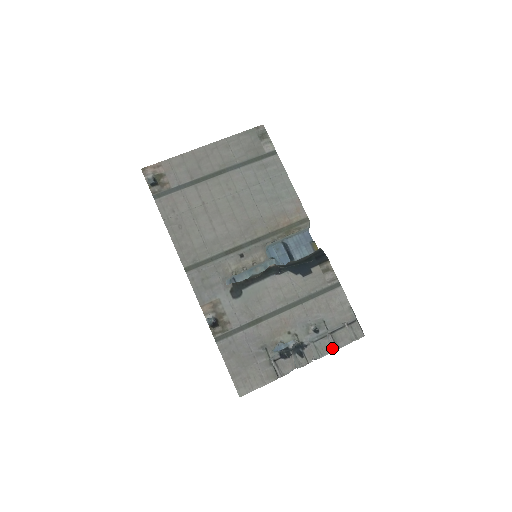
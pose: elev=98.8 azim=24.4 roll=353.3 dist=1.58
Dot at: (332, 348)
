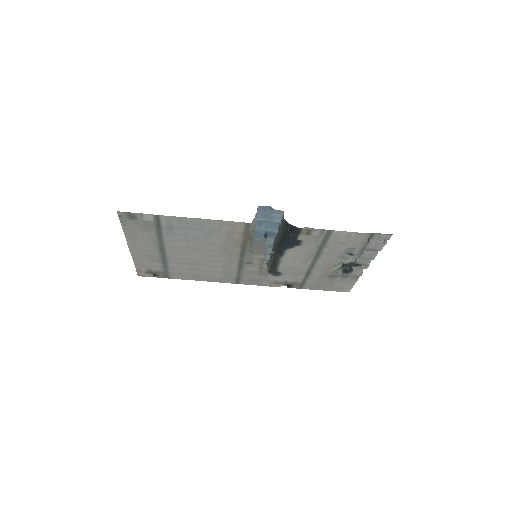
Dot at: occluded
